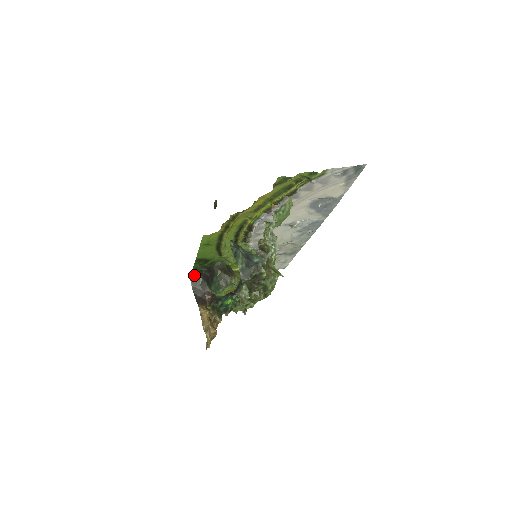
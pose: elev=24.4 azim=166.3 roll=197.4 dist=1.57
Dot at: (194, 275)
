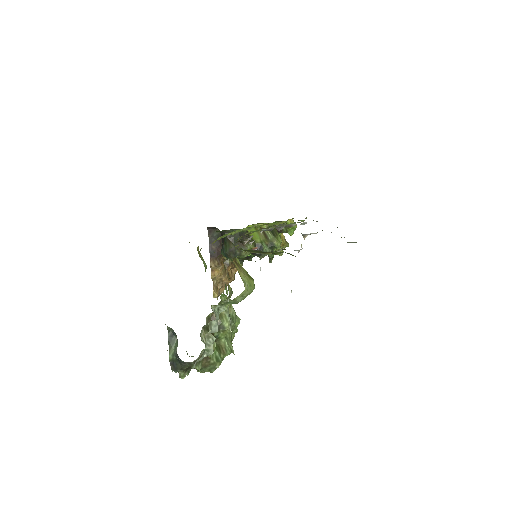
Dot at: (210, 227)
